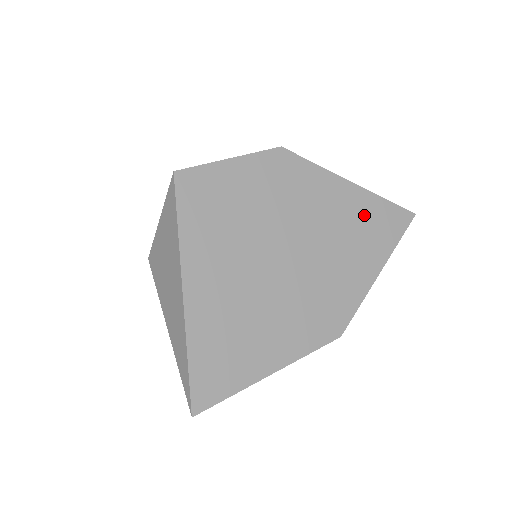
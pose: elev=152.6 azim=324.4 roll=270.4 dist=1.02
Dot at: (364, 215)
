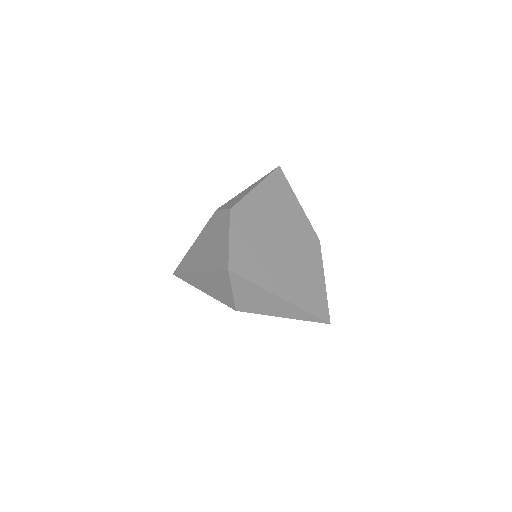
Dot at: (273, 192)
